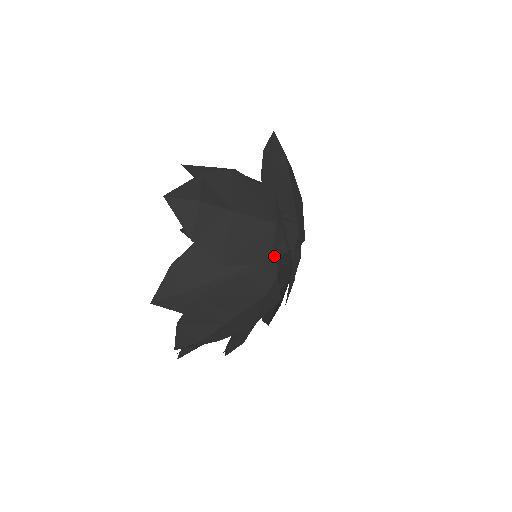
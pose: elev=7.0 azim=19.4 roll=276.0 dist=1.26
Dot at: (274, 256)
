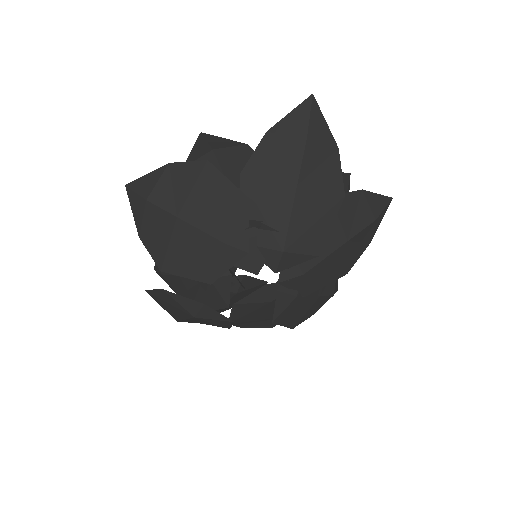
Dot at: (224, 276)
